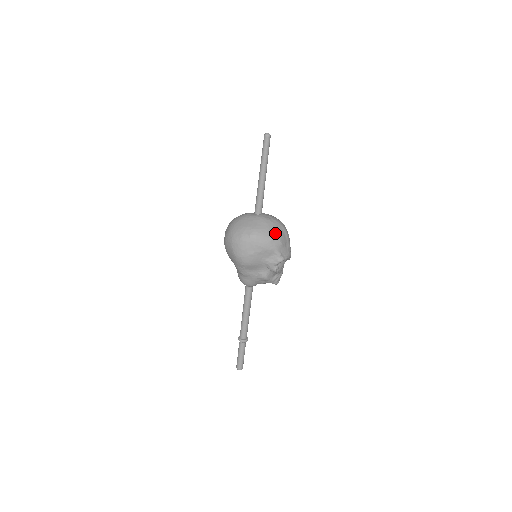
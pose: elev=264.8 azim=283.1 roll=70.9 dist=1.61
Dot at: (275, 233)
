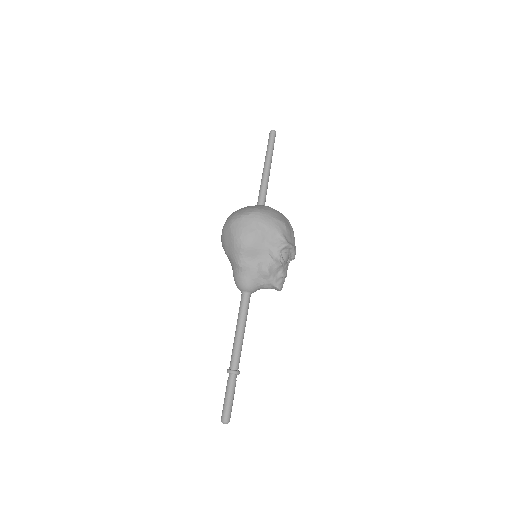
Dot at: (279, 217)
